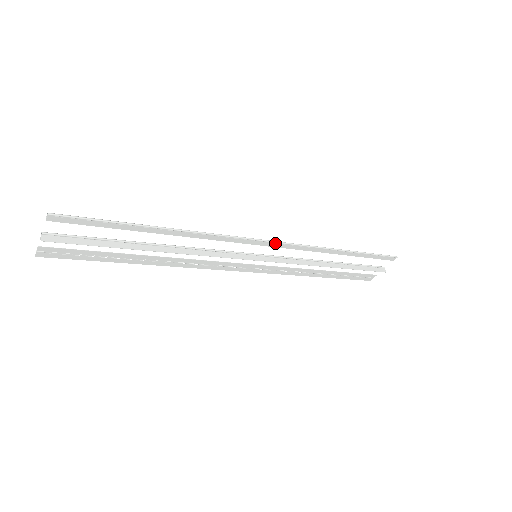
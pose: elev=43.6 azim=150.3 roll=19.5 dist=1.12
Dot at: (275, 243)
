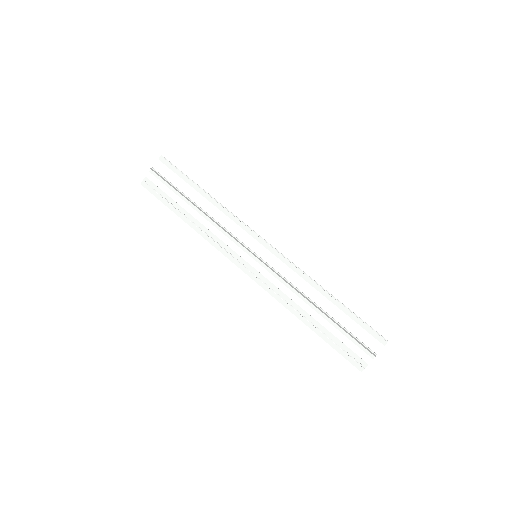
Dot at: (272, 247)
